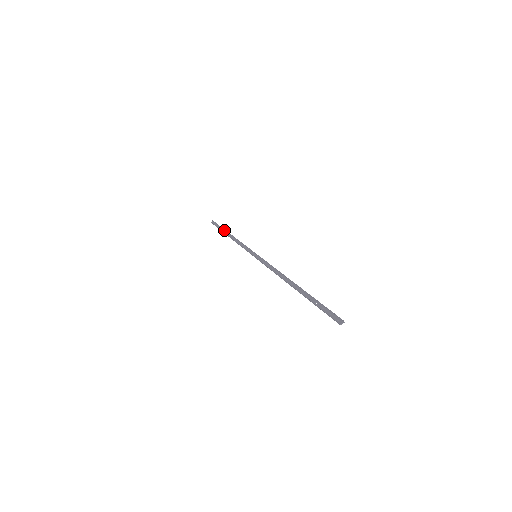
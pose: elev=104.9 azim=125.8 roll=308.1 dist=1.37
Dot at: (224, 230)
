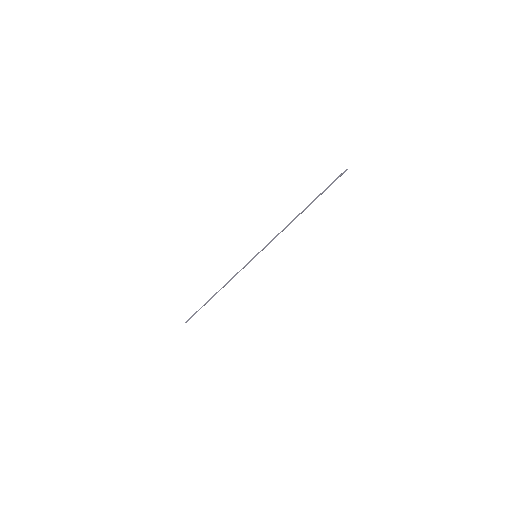
Dot at: (207, 302)
